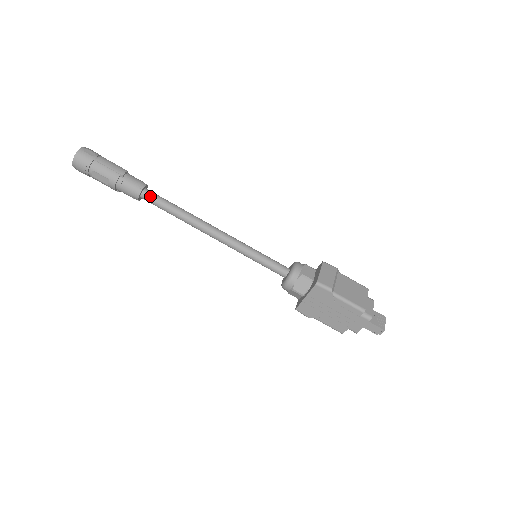
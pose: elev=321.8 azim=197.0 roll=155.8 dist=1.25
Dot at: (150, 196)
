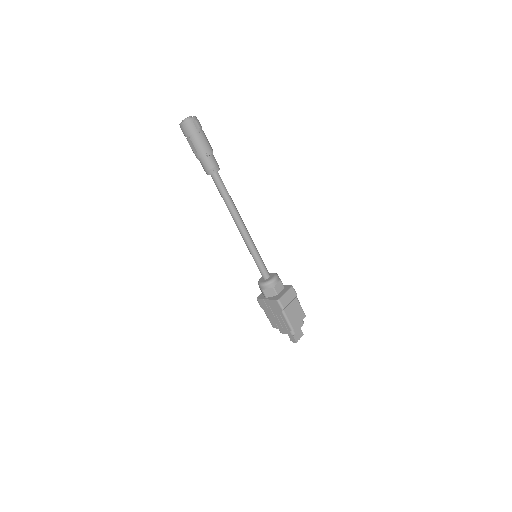
Dot at: (217, 179)
